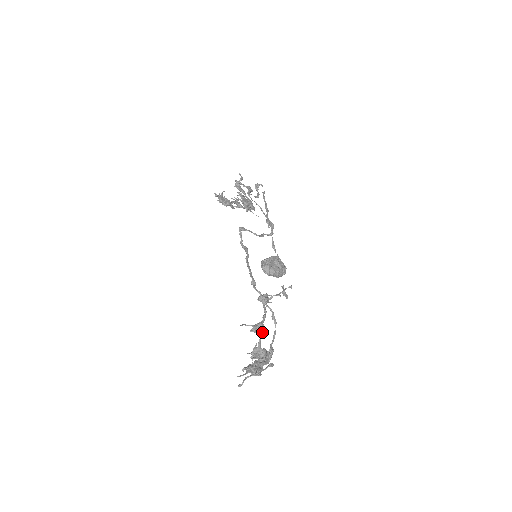
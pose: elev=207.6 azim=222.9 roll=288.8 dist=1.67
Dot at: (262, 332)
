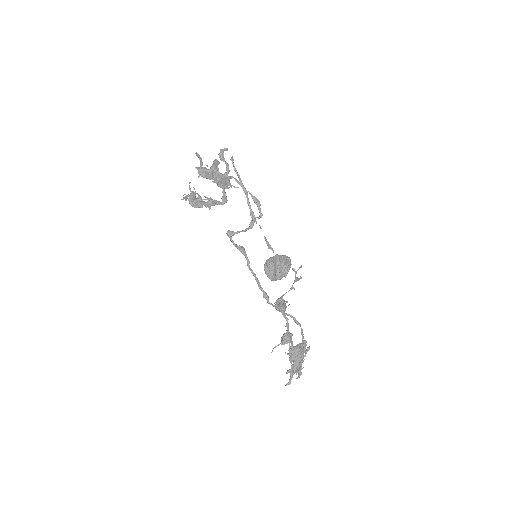
Dot at: (291, 339)
